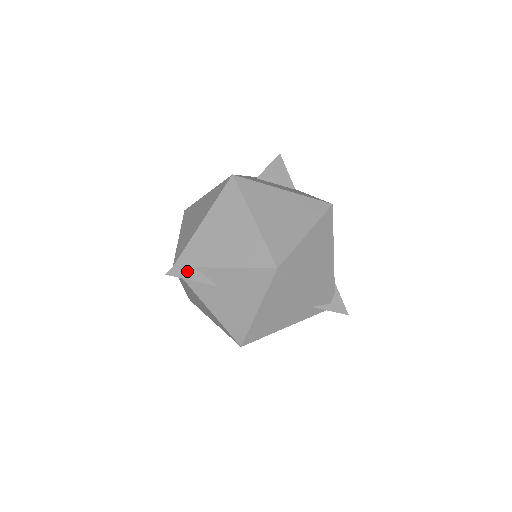
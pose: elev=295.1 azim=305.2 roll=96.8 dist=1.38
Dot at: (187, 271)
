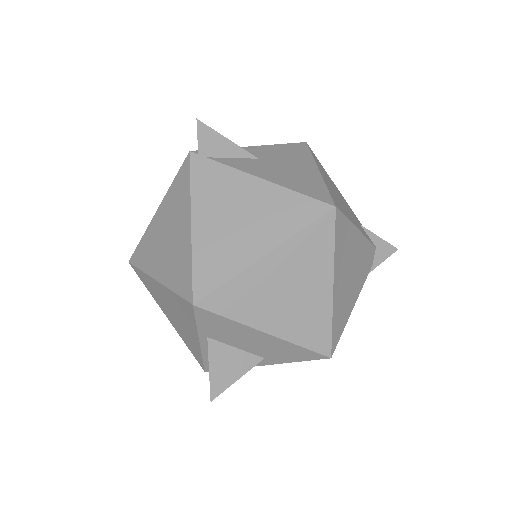
Dot at: occluded
